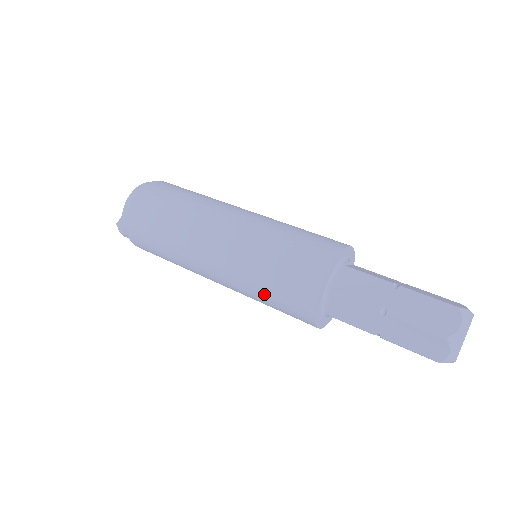
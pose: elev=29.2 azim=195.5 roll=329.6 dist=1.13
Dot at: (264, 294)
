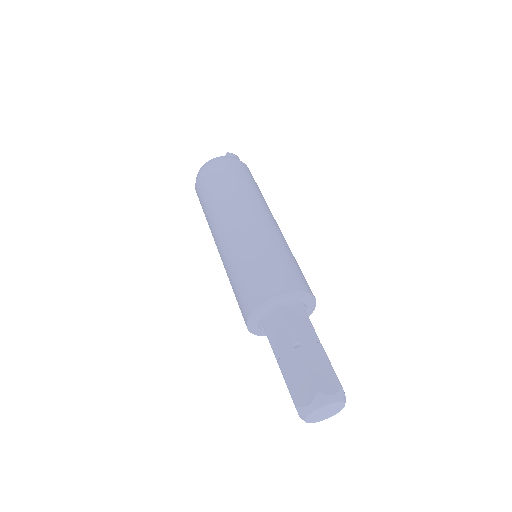
Dot at: occluded
